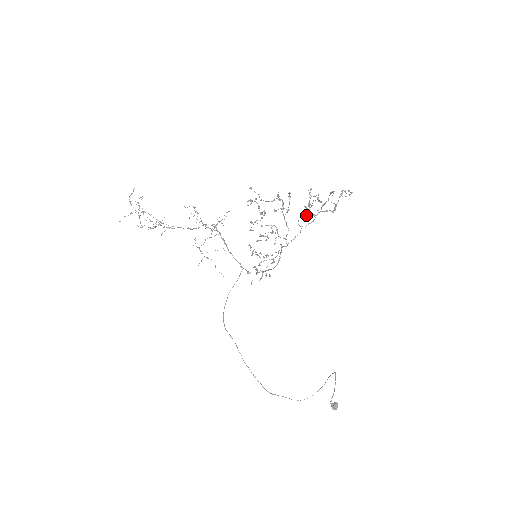
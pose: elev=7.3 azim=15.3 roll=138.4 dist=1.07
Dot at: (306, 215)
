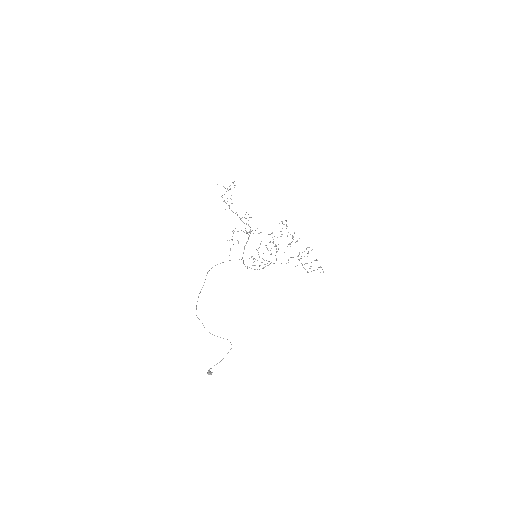
Dot at: occluded
